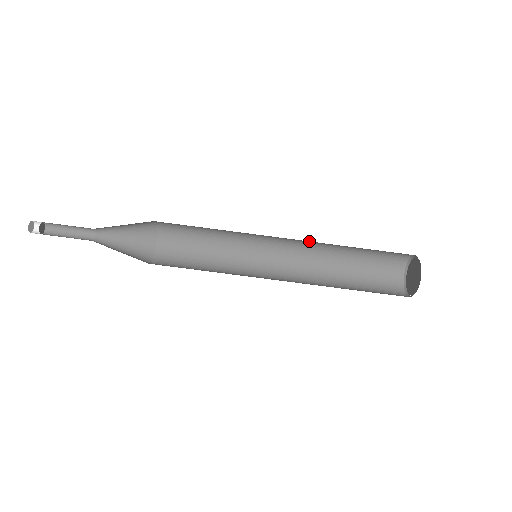
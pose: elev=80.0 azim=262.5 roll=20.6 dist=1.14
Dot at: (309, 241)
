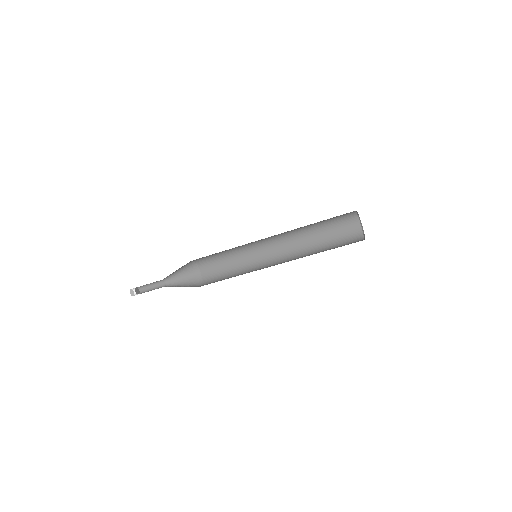
Dot at: occluded
